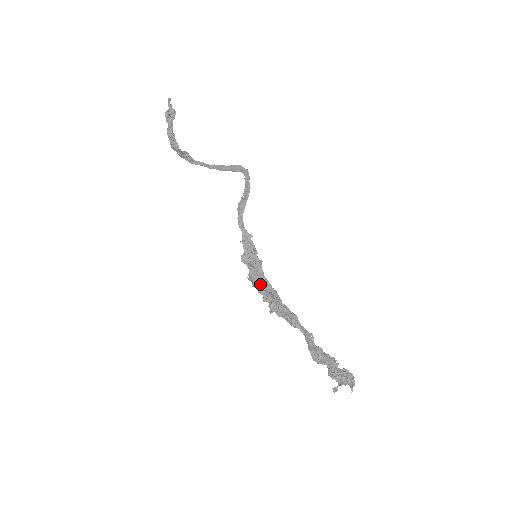
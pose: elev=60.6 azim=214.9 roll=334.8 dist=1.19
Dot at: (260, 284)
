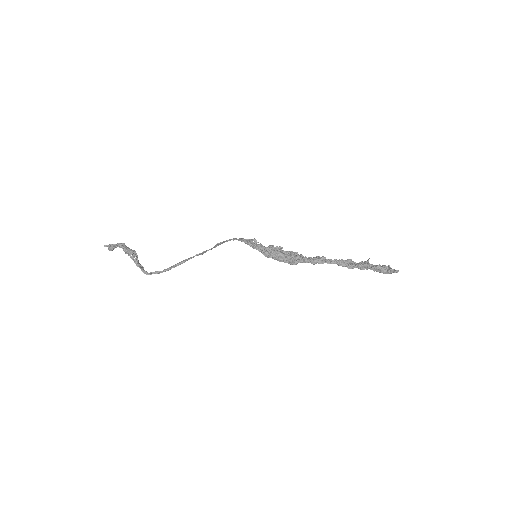
Dot at: (278, 249)
